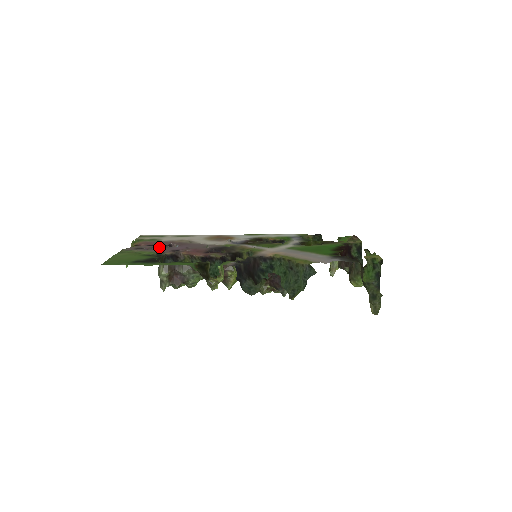
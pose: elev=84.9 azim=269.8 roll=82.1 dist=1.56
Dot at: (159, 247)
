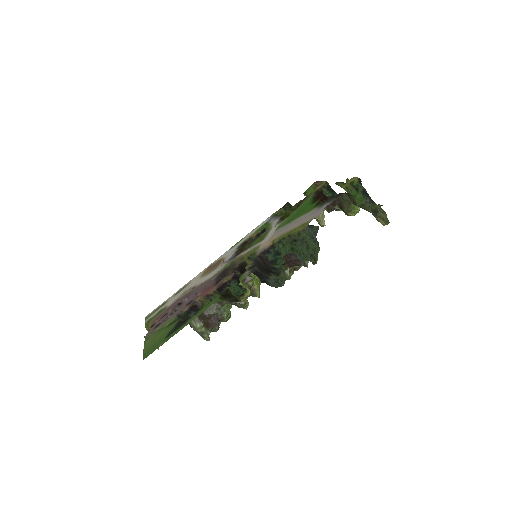
Dot at: (172, 312)
